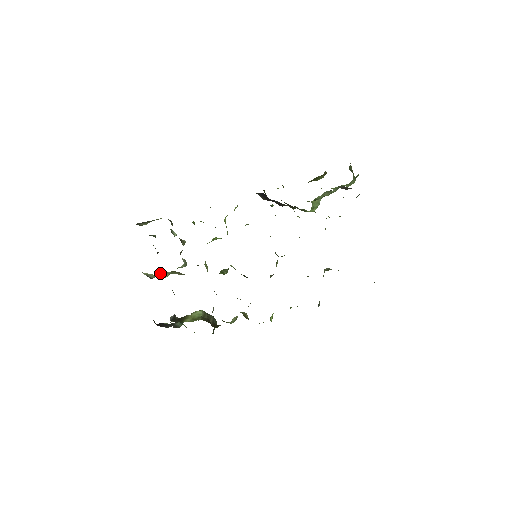
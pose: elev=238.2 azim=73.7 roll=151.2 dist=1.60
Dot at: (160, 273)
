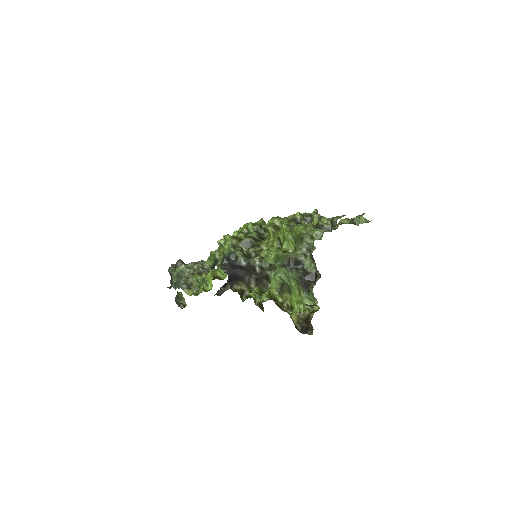
Dot at: occluded
